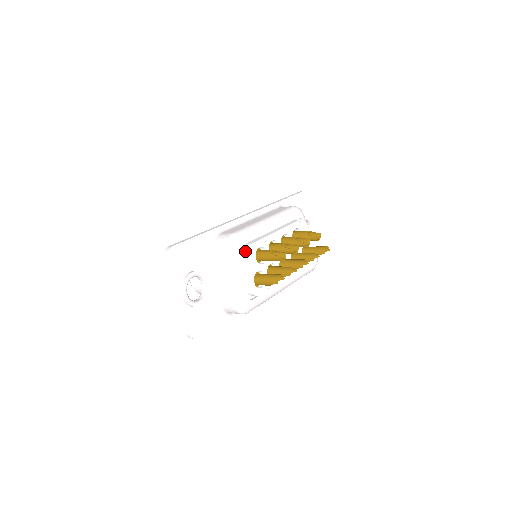
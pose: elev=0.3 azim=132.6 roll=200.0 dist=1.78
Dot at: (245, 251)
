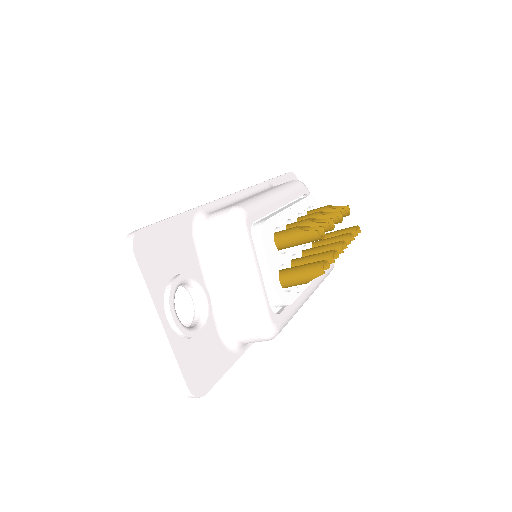
Dot at: (260, 231)
